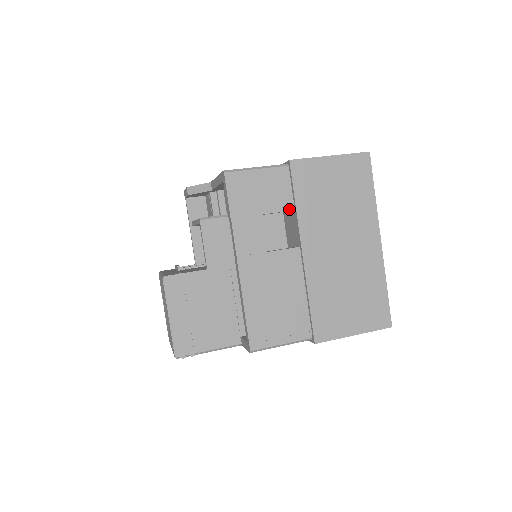
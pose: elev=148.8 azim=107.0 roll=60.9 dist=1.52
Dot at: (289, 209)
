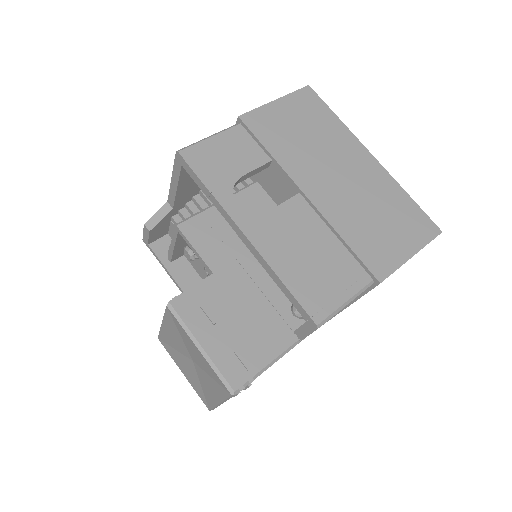
Dot at: (266, 161)
